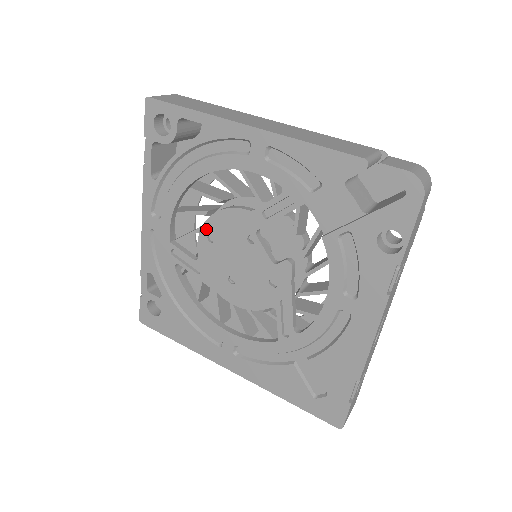
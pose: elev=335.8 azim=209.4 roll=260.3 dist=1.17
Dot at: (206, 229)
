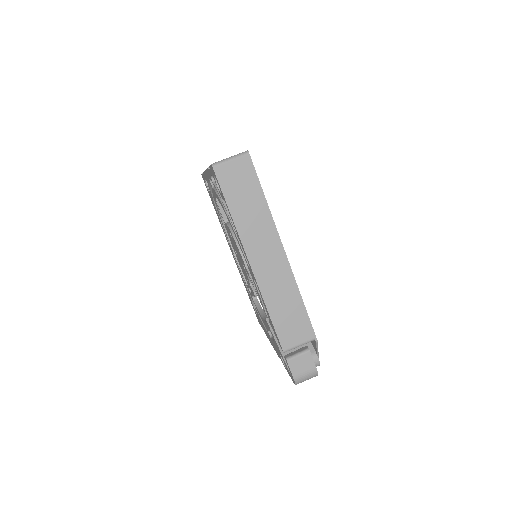
Dot at: occluded
